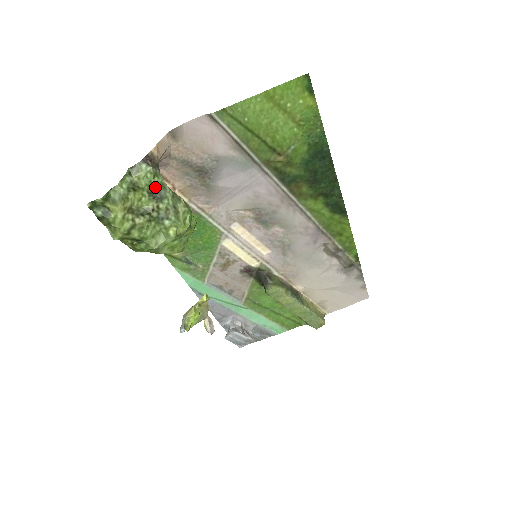
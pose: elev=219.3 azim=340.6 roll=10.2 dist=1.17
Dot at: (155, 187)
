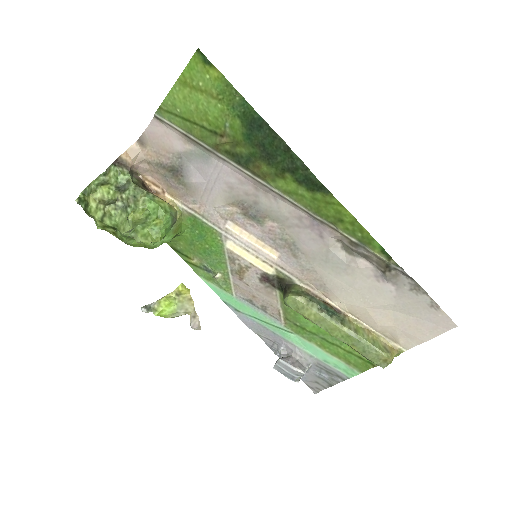
Dot at: (122, 182)
